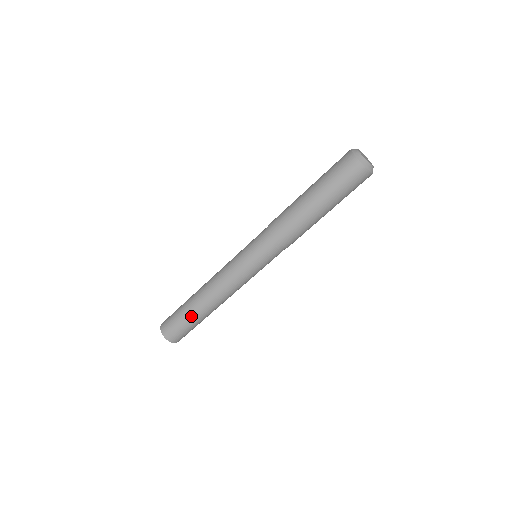
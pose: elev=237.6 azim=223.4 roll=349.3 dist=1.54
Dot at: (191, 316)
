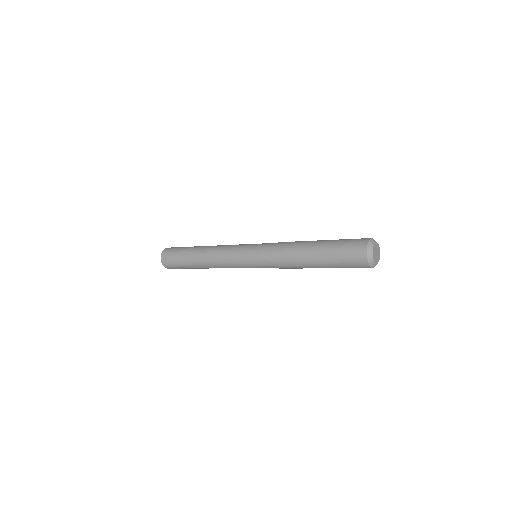
Dot at: (188, 265)
